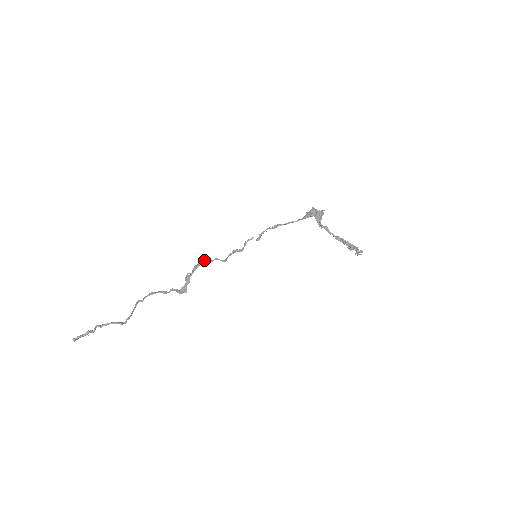
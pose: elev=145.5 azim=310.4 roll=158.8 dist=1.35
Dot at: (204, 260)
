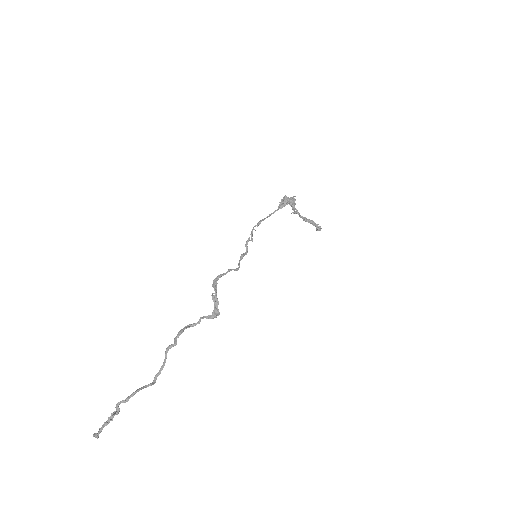
Dot at: (219, 275)
